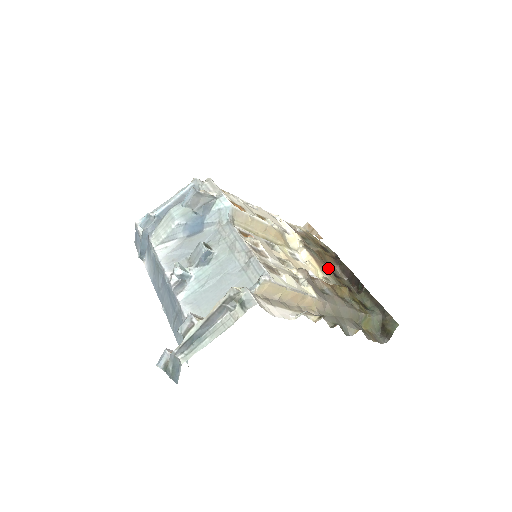
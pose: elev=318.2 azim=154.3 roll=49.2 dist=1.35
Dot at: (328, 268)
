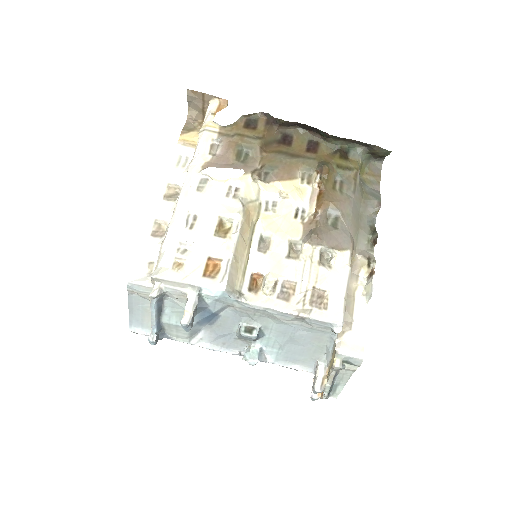
Dot at: (291, 161)
